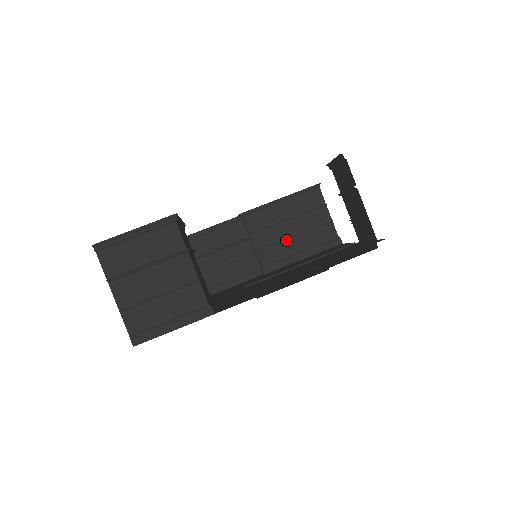
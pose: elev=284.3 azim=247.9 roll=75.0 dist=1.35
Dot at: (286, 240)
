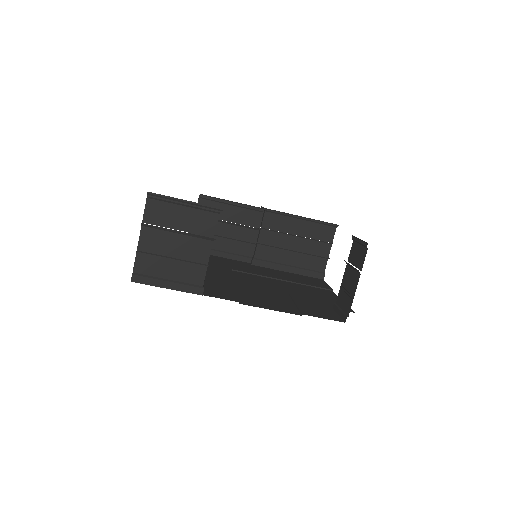
Dot at: (285, 250)
